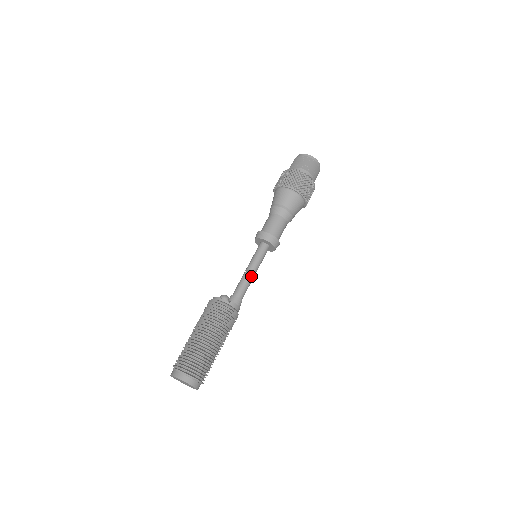
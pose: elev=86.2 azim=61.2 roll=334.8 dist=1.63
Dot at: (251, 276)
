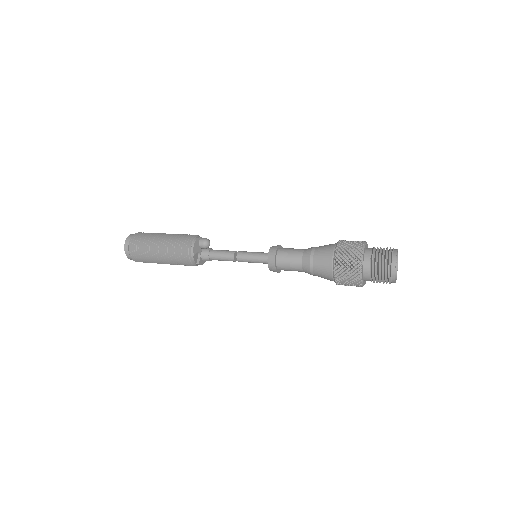
Dot at: (234, 261)
